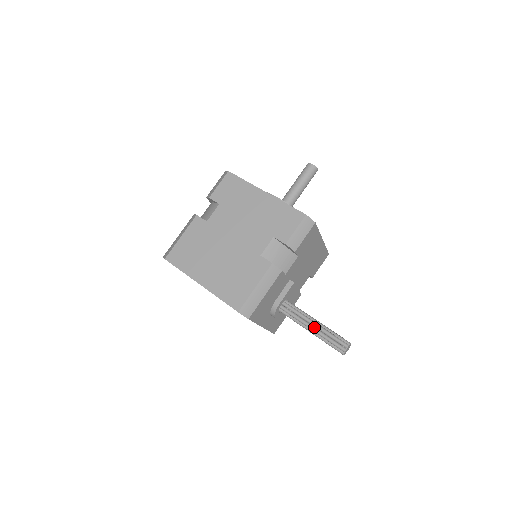
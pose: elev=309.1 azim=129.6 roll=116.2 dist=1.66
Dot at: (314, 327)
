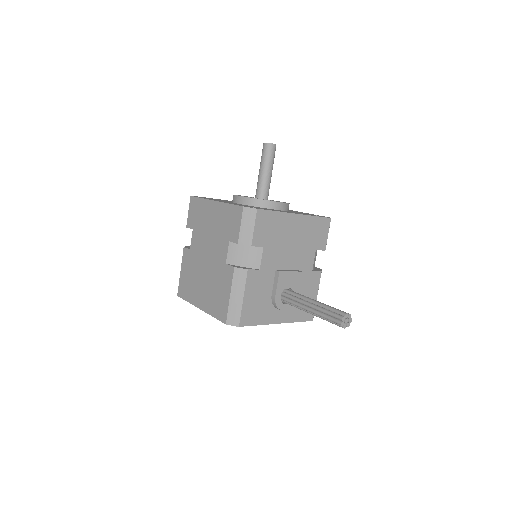
Dot at: (311, 309)
